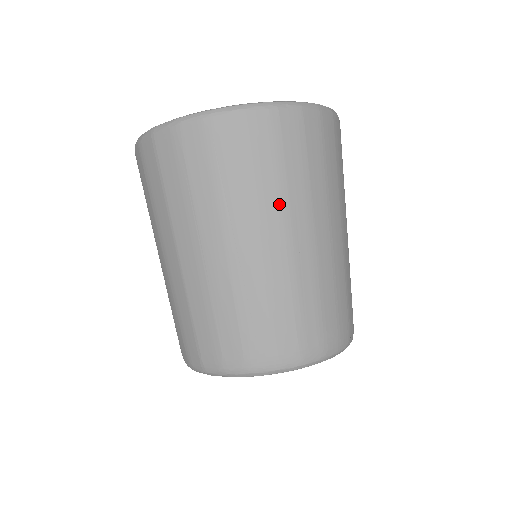
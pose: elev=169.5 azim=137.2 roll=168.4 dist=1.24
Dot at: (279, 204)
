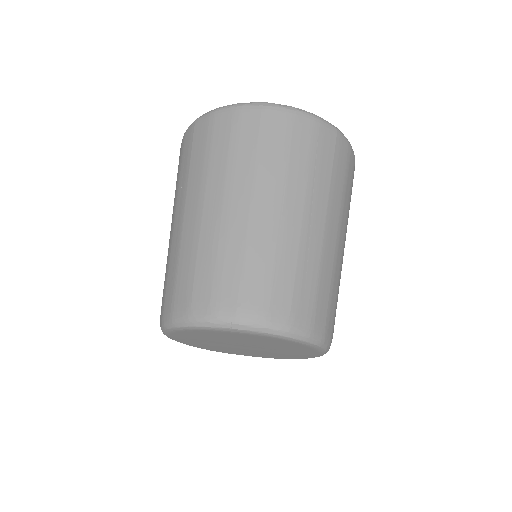
Dot at: (340, 206)
